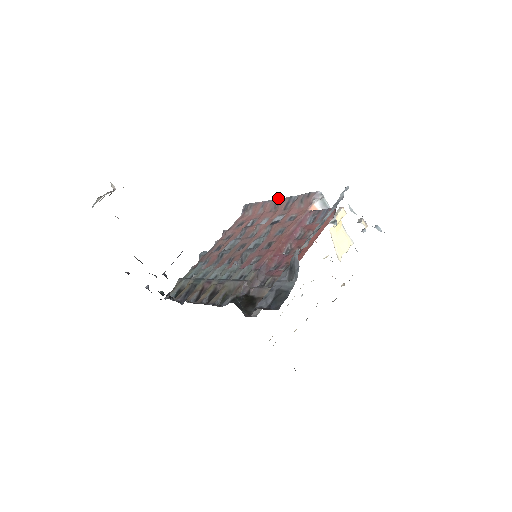
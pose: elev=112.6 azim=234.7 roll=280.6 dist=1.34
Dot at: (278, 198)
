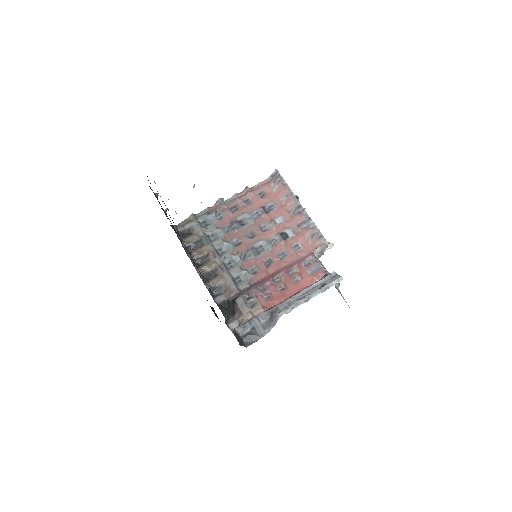
Dot at: occluded
